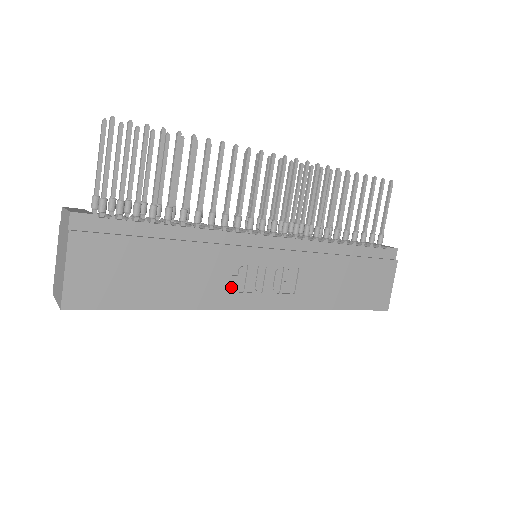
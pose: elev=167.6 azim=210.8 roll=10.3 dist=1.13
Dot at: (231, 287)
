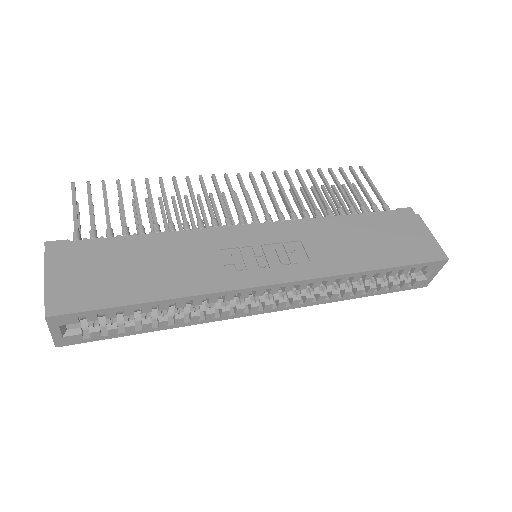
Dot at: (230, 270)
